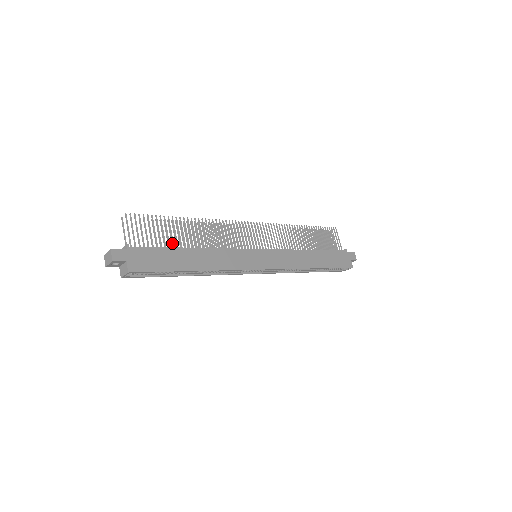
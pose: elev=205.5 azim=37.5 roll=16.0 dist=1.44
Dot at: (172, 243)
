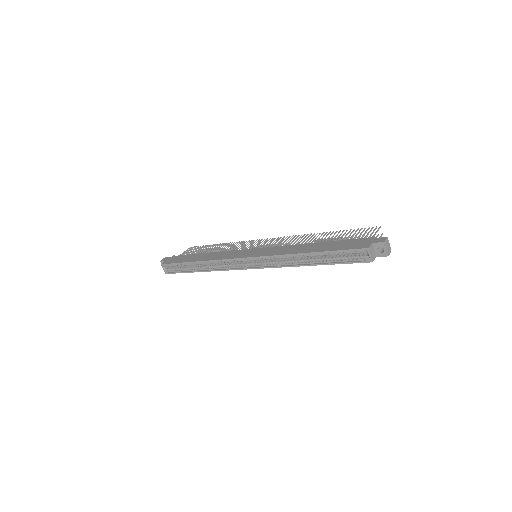
Dot at: occluded
